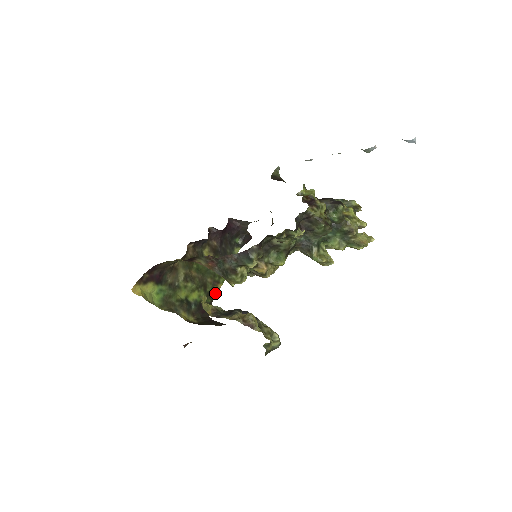
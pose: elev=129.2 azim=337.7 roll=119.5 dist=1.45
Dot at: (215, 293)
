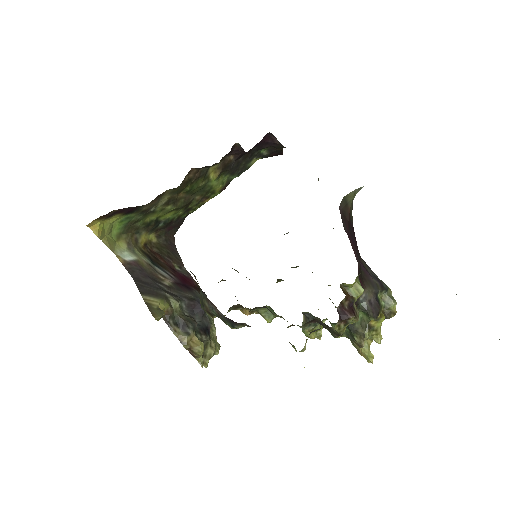
Dot at: (197, 207)
